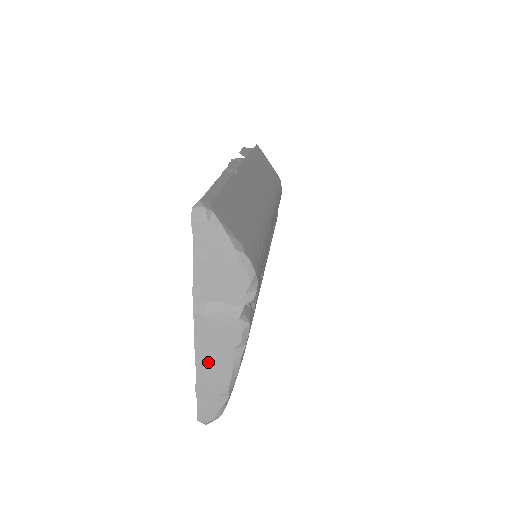
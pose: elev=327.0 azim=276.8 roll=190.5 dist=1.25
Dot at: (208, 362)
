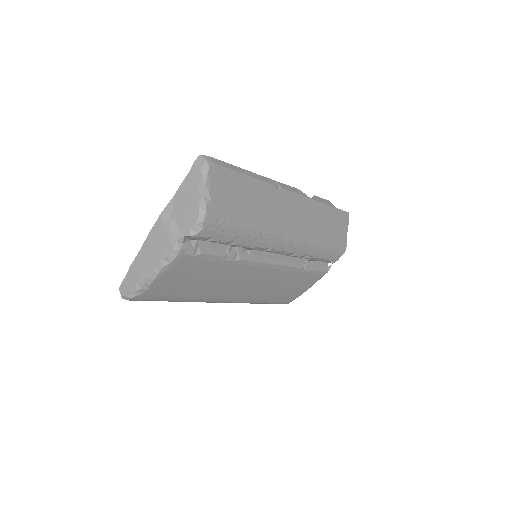
Dot at: (146, 254)
